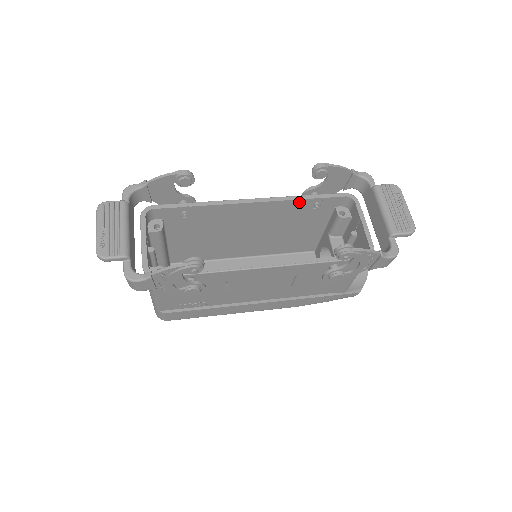
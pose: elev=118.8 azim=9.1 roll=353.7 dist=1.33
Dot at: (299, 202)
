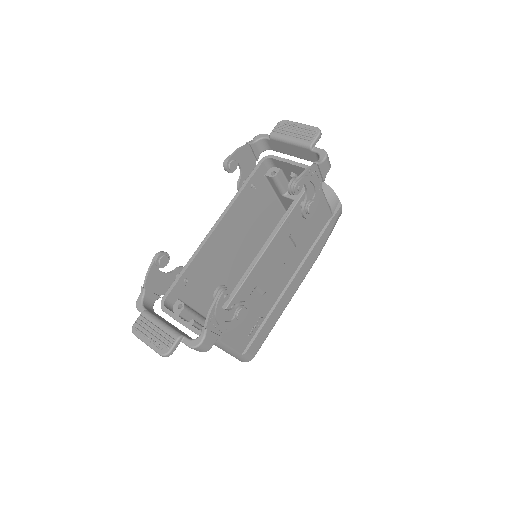
Dot at: (241, 196)
